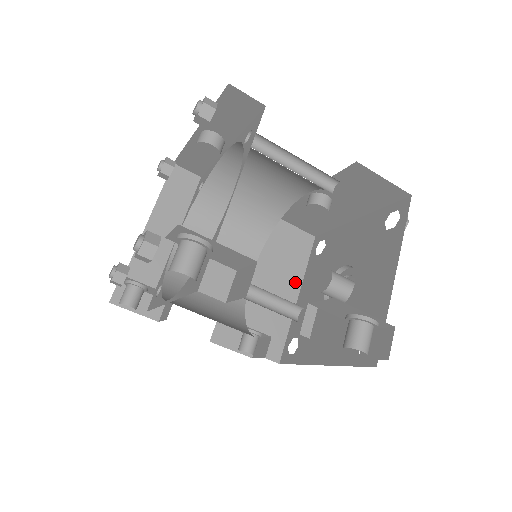
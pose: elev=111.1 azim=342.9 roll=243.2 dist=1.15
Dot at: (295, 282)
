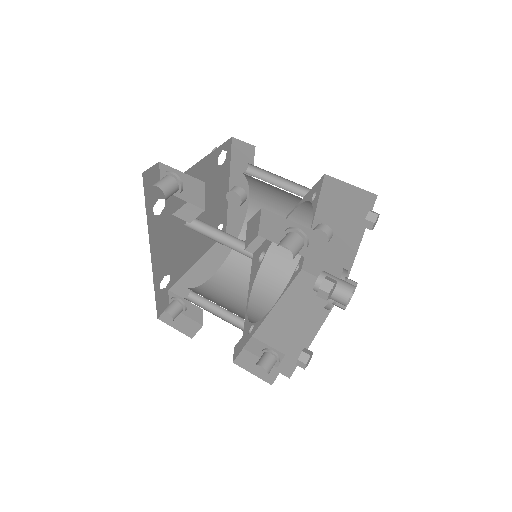
Dot at: (318, 318)
